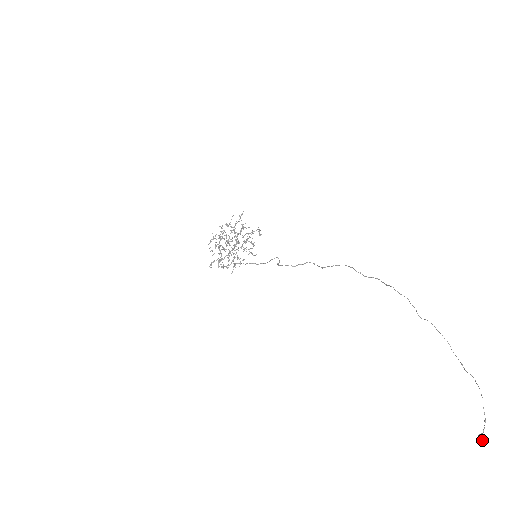
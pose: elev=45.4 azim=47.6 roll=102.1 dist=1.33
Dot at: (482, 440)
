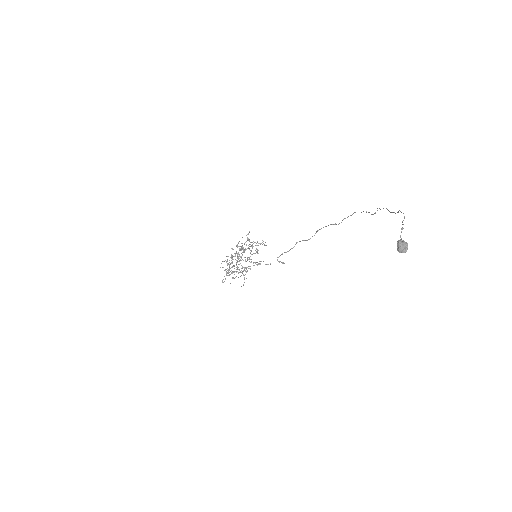
Dot at: (397, 243)
